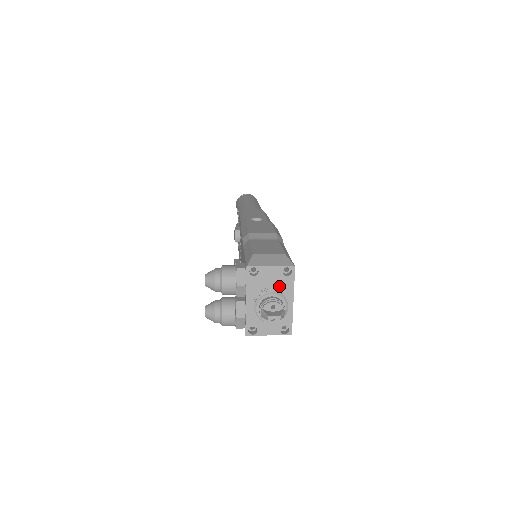
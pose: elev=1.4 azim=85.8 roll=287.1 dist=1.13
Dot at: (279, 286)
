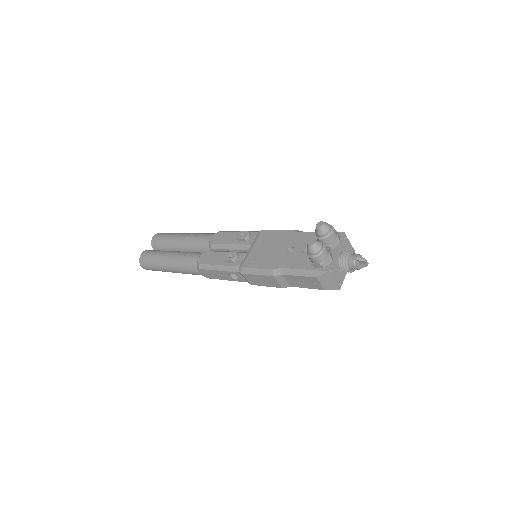
Dot at: occluded
